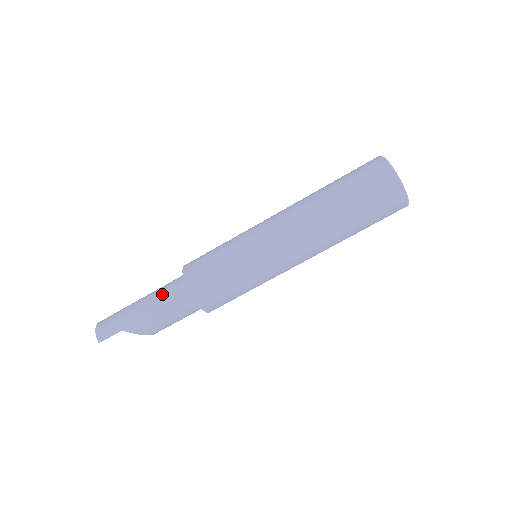
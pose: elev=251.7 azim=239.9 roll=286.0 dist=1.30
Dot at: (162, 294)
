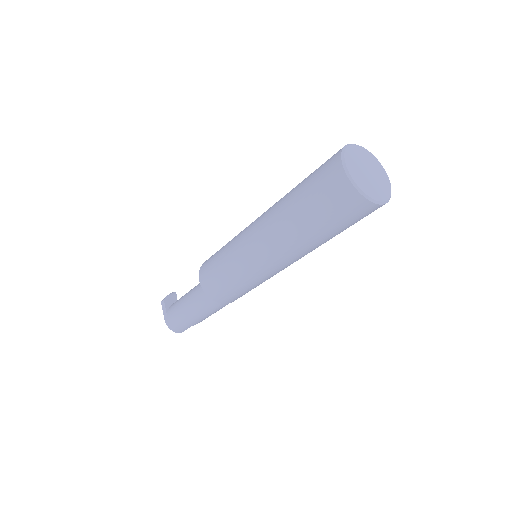
Dot at: (203, 309)
